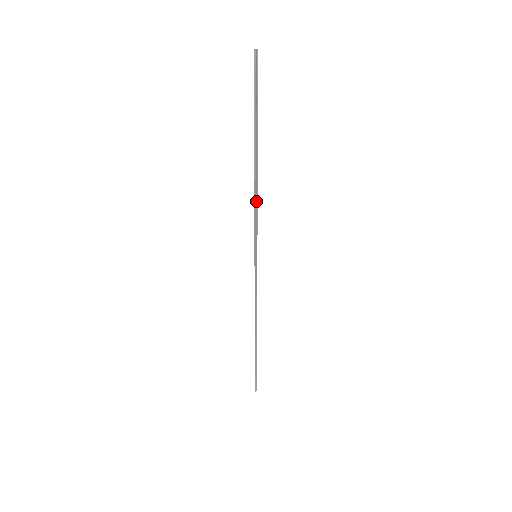
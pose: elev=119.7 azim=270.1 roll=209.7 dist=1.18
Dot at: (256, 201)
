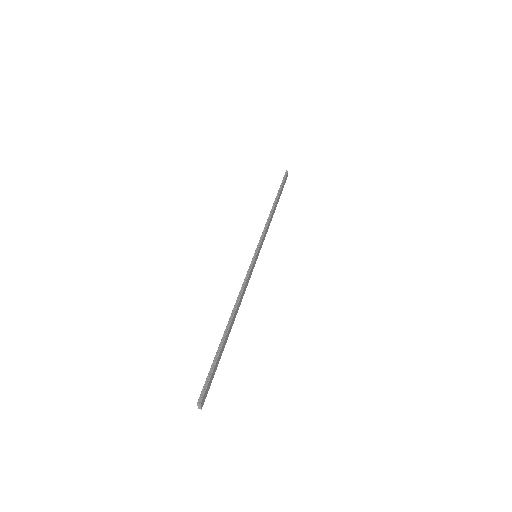
Dot at: (268, 222)
